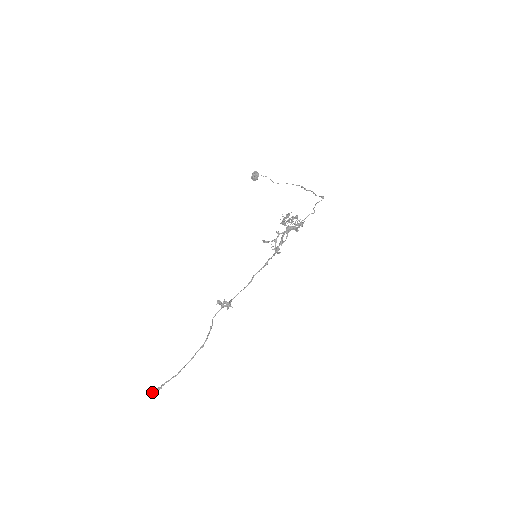
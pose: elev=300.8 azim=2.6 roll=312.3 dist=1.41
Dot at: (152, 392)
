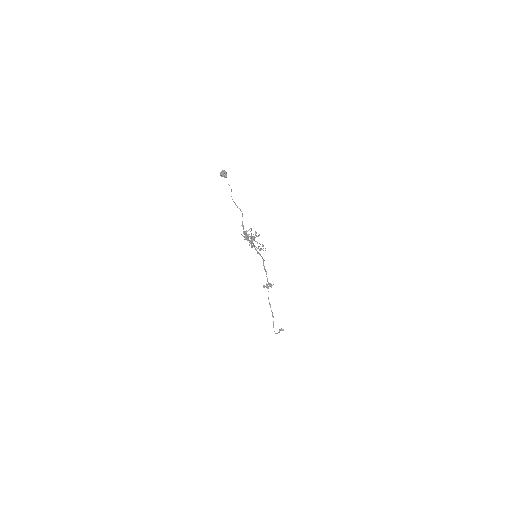
Dot at: (281, 330)
